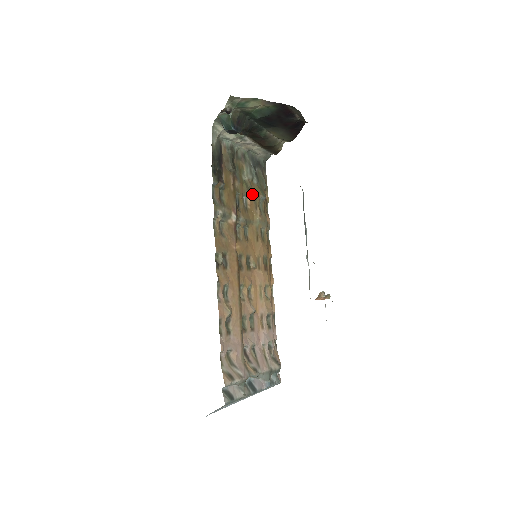
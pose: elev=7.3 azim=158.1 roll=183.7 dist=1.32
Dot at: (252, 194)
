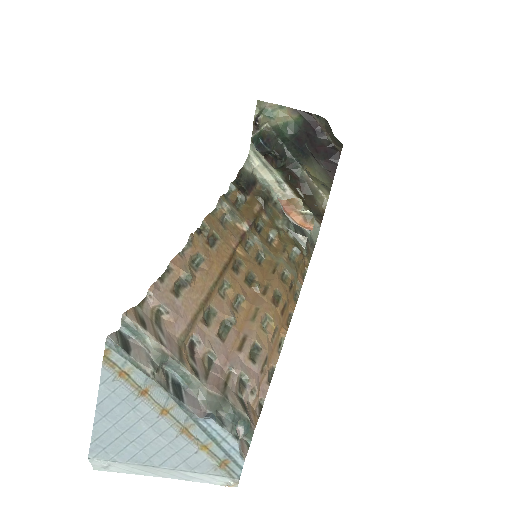
Dot at: (283, 240)
